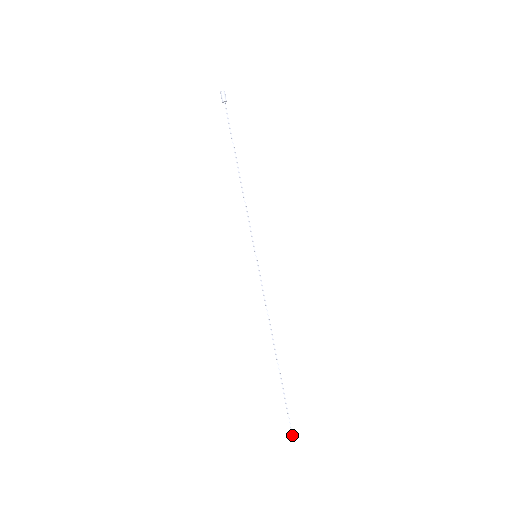
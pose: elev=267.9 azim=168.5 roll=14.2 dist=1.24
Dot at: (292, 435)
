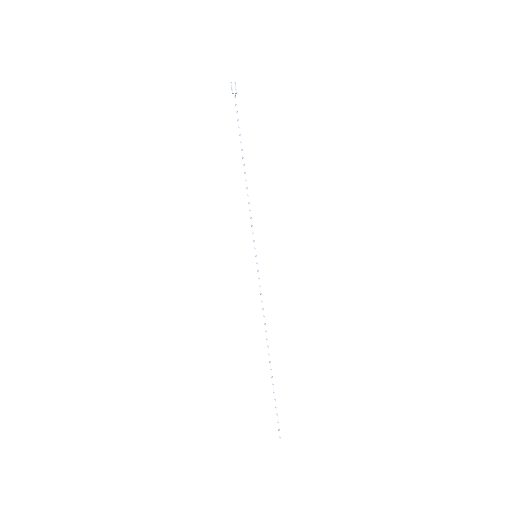
Dot at: (279, 437)
